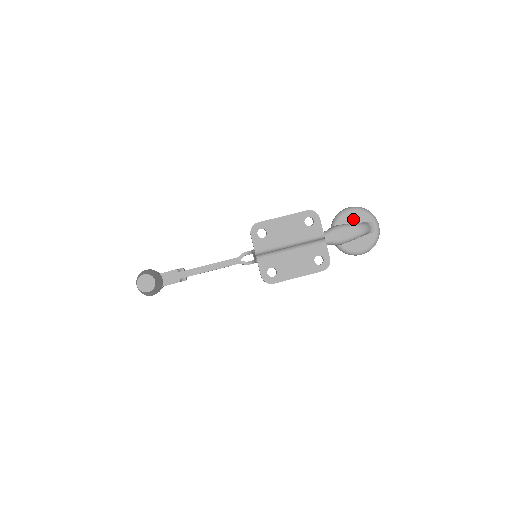
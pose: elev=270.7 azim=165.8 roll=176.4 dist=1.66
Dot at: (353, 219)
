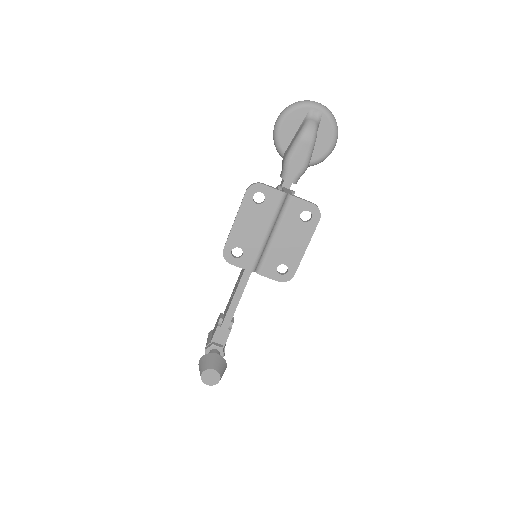
Dot at: (291, 130)
